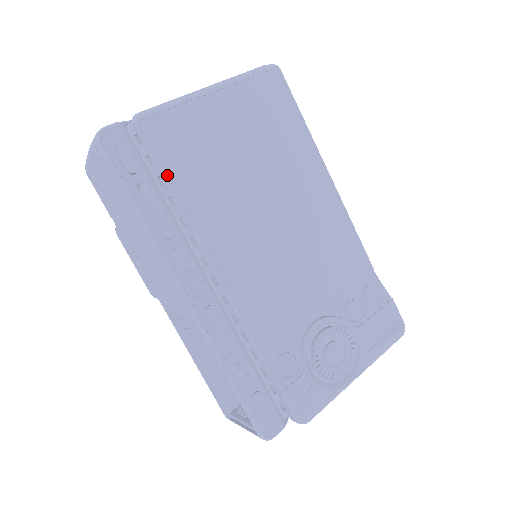
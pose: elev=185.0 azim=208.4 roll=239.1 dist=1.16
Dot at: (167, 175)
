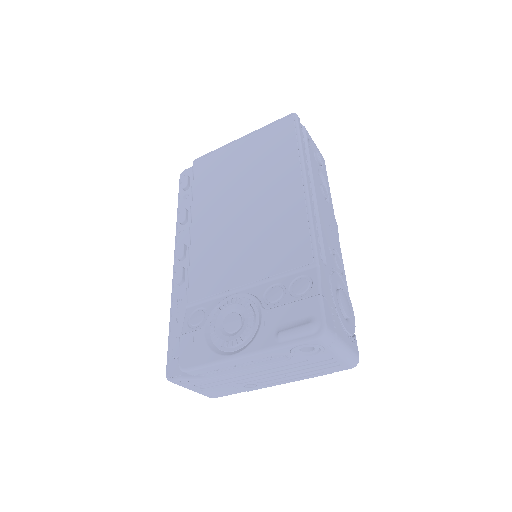
Dot at: (193, 187)
